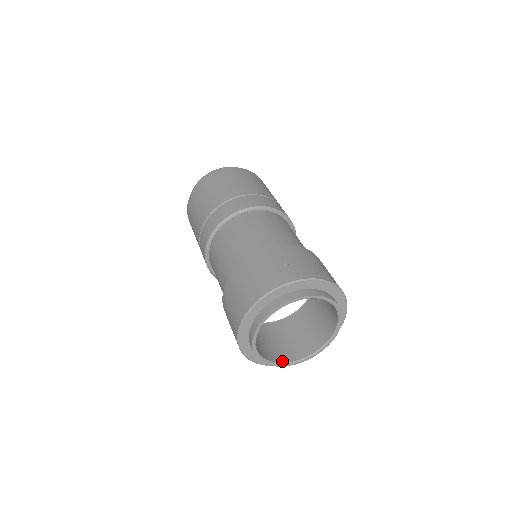
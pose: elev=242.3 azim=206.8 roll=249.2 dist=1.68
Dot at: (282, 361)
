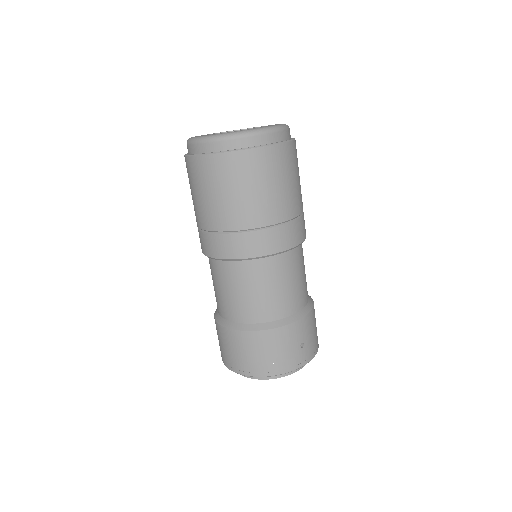
Dot at: occluded
